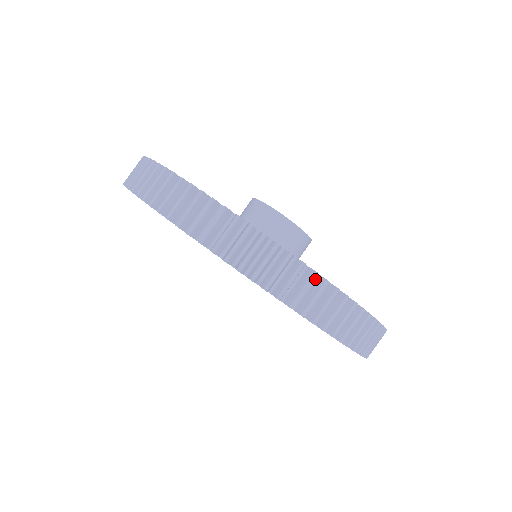
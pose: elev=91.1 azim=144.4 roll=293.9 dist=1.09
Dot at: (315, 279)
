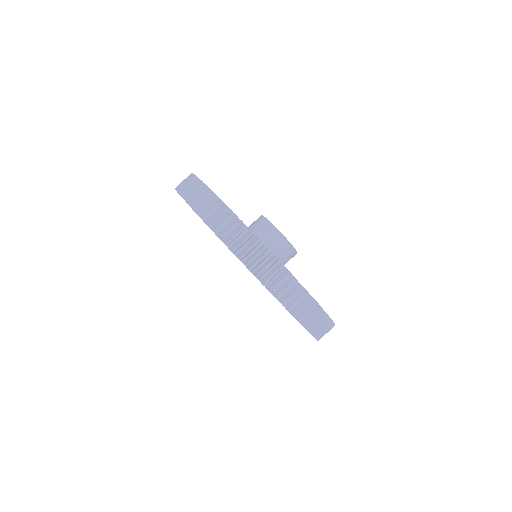
Dot at: occluded
